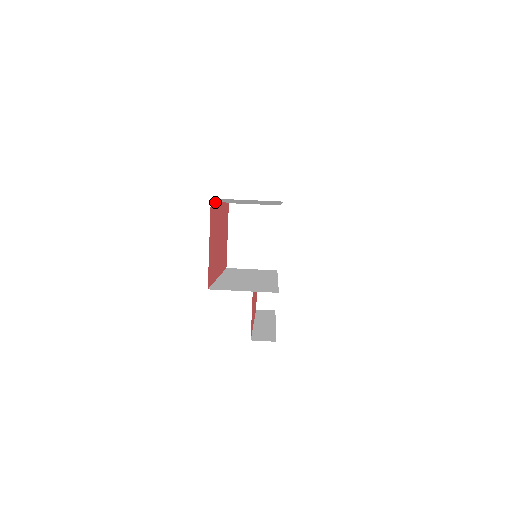
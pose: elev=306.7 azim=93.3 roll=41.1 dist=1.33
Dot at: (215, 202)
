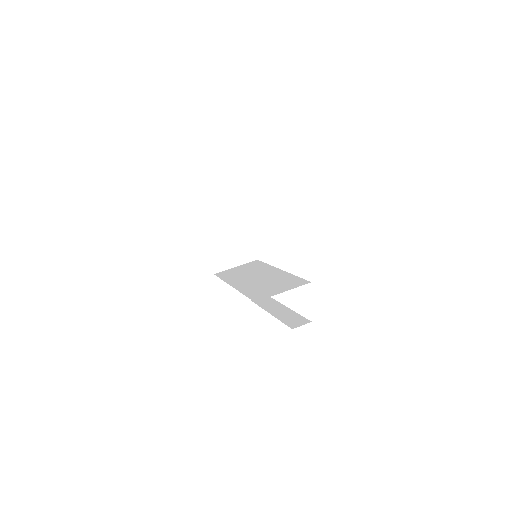
Dot at: occluded
